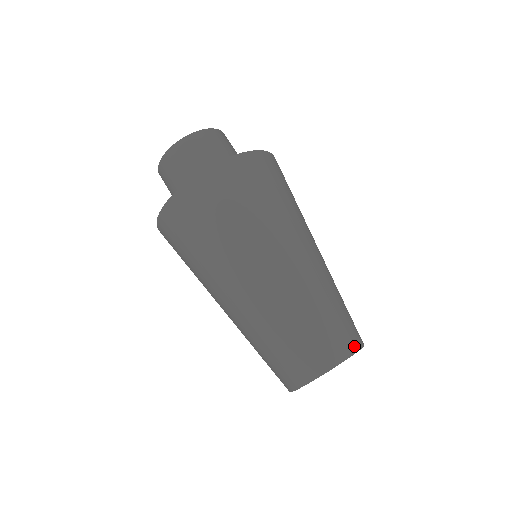
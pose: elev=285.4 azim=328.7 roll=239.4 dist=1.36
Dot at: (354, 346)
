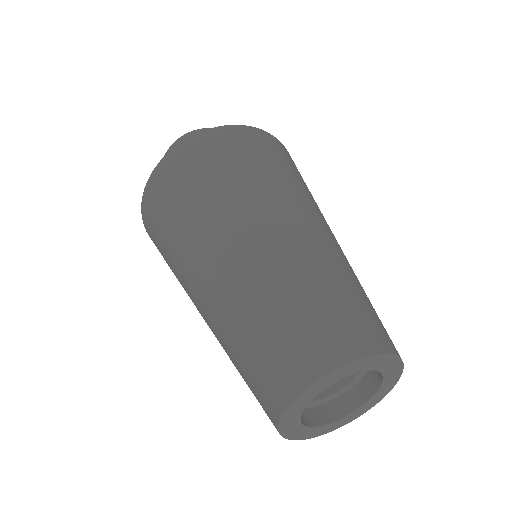
Dot at: (355, 349)
